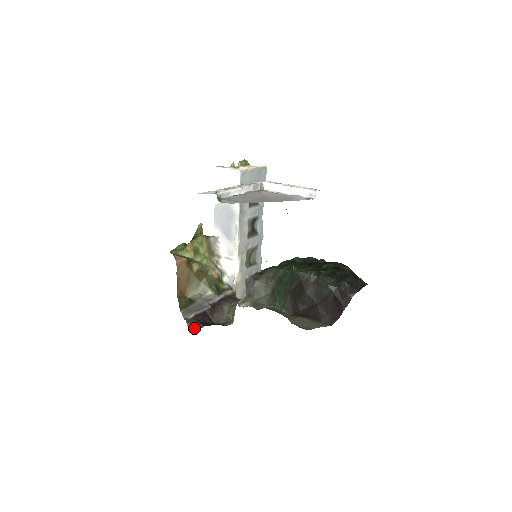
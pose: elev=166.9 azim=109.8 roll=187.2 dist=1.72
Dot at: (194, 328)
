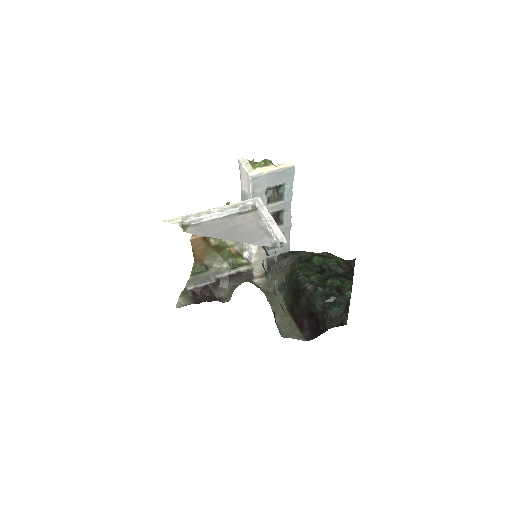
Dot at: (182, 303)
